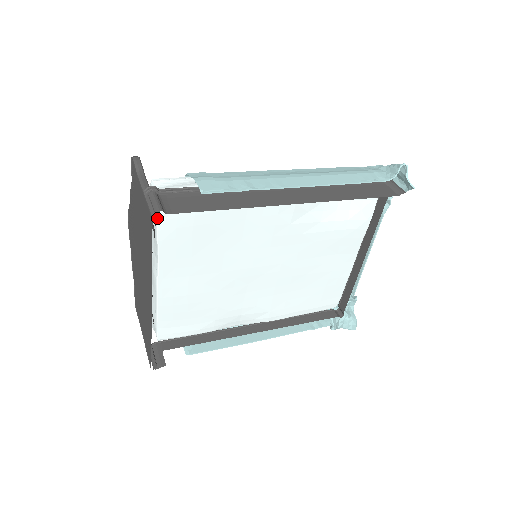
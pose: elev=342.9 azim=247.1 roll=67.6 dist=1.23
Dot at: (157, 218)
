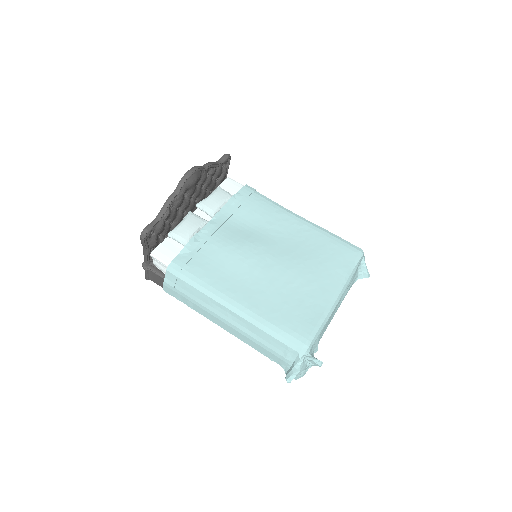
Dot at: occluded
